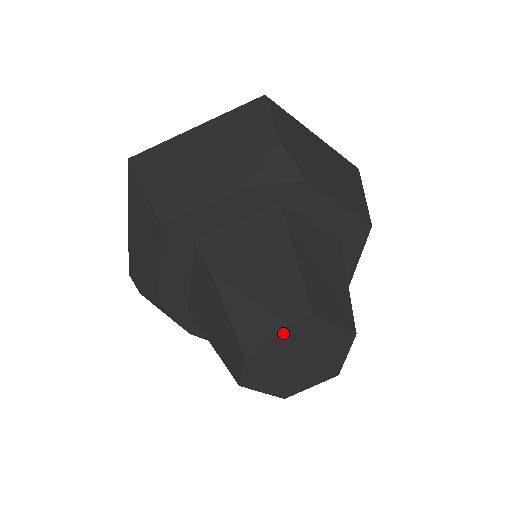
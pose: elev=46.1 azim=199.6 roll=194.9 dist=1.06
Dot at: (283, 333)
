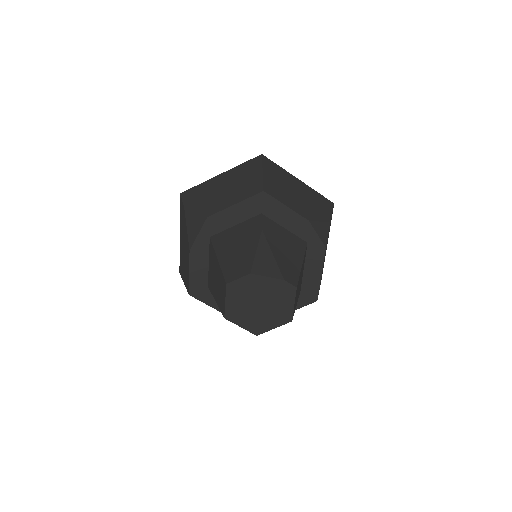
Dot at: (277, 281)
